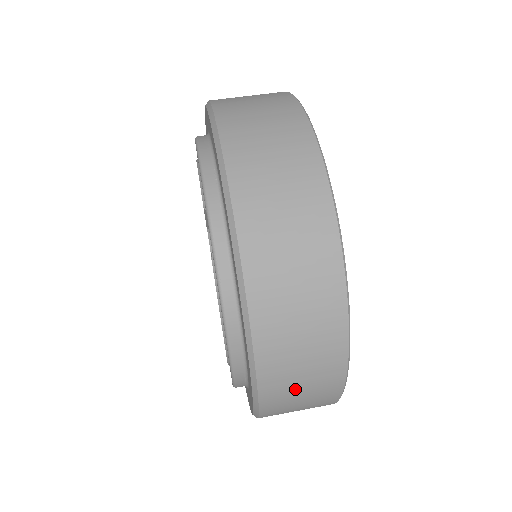
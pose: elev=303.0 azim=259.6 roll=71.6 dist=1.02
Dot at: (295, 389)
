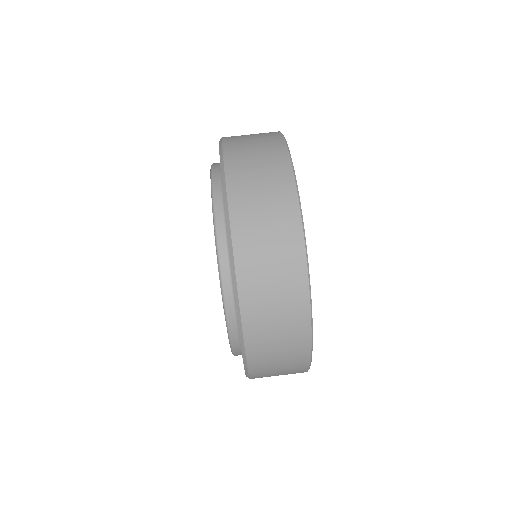
Dot at: occluded
